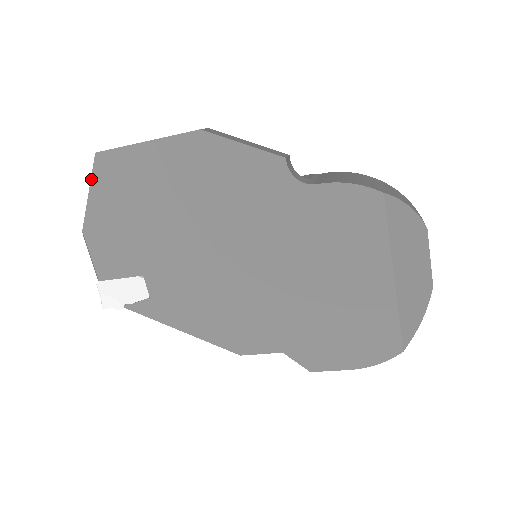
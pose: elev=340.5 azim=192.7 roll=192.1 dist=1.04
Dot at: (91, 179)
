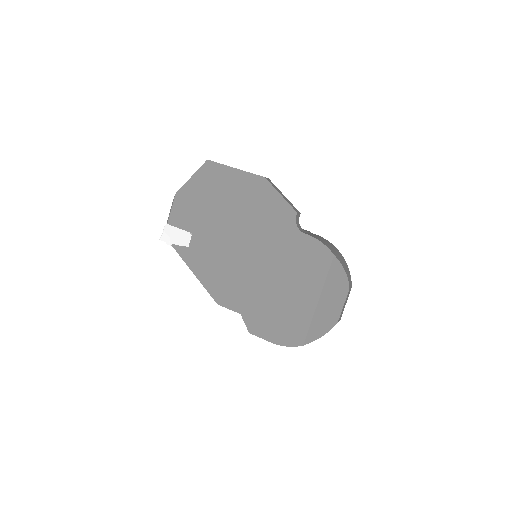
Dot at: (197, 171)
